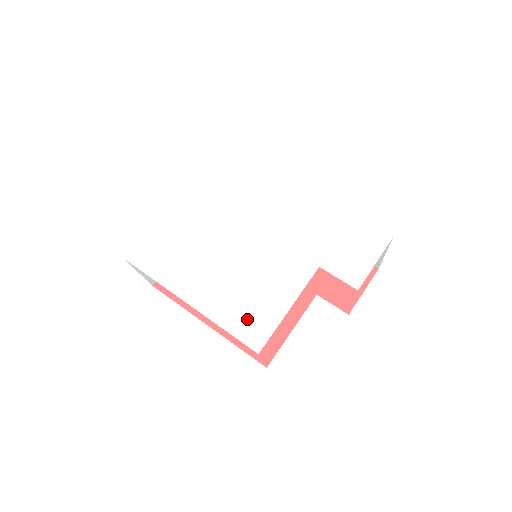
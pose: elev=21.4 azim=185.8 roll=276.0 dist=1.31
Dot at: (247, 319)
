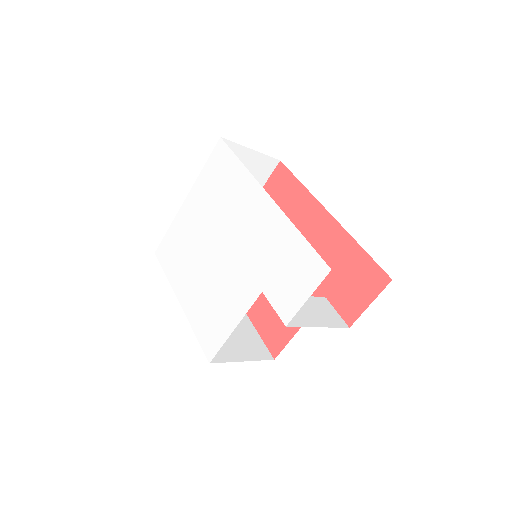
Dot at: (208, 329)
